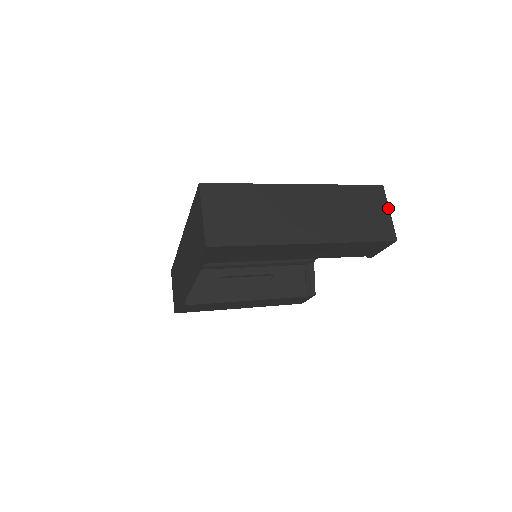
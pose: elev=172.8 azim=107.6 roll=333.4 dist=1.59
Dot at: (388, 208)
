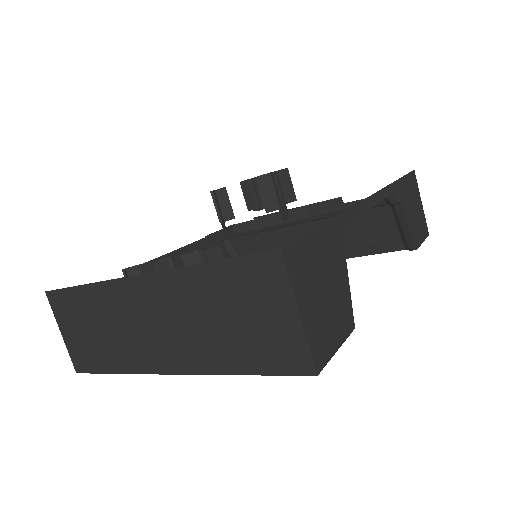
Dot at: (294, 304)
